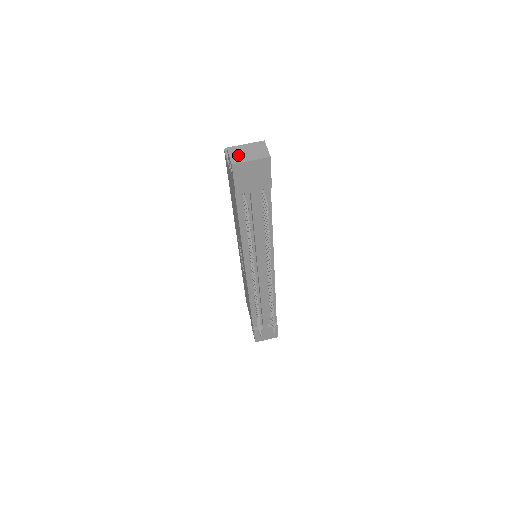
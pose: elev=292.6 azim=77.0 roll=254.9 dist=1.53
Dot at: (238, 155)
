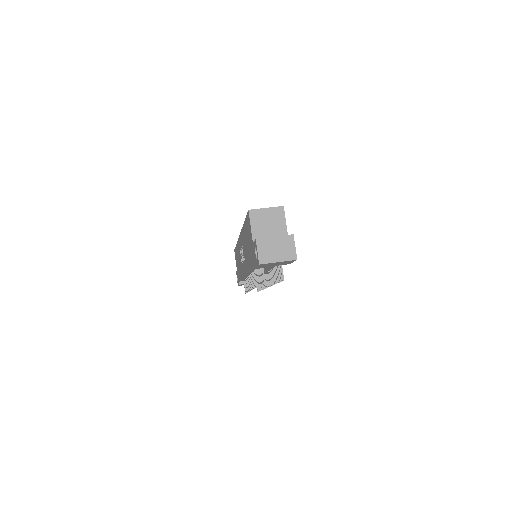
Dot at: (266, 252)
